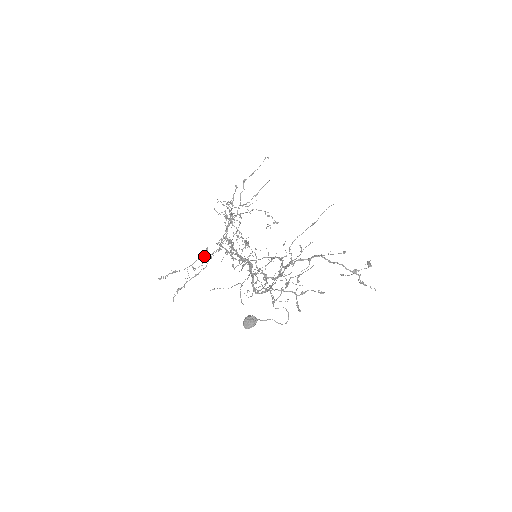
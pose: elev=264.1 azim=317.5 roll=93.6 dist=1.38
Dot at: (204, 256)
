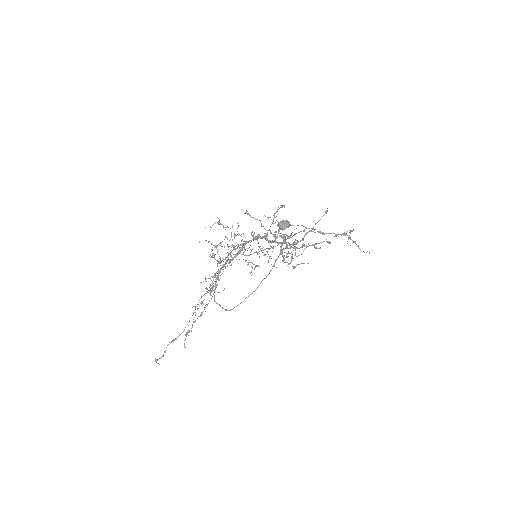
Dot at: (204, 294)
